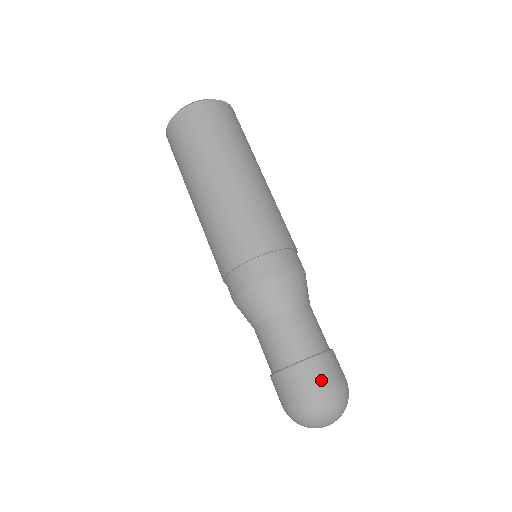
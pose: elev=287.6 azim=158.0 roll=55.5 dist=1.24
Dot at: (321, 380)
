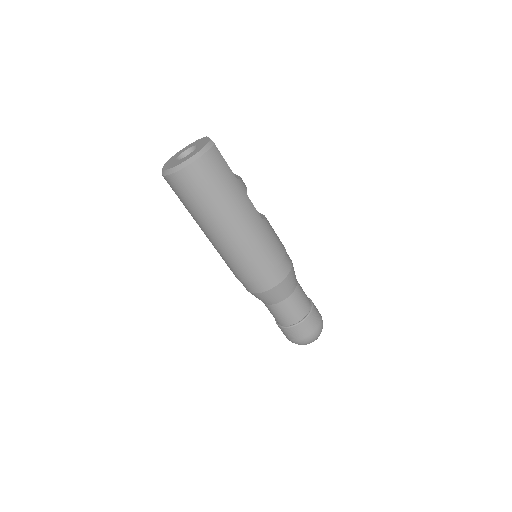
Dot at: (300, 335)
